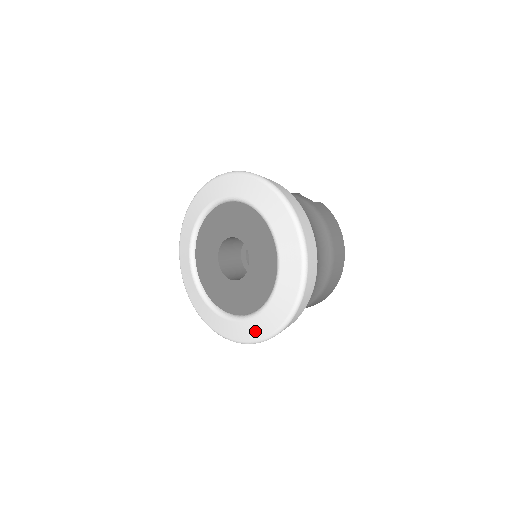
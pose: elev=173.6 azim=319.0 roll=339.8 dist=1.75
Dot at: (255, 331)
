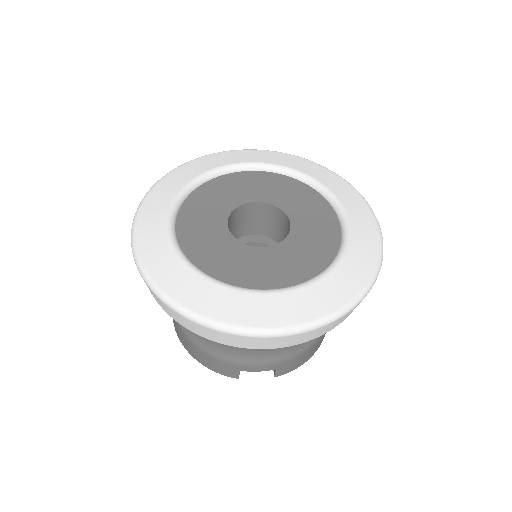
Dot at: (350, 281)
